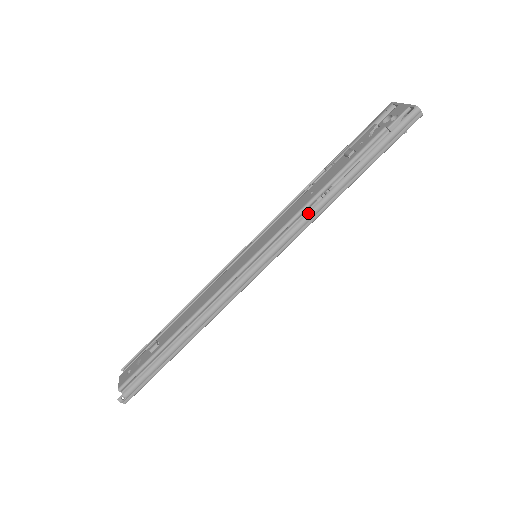
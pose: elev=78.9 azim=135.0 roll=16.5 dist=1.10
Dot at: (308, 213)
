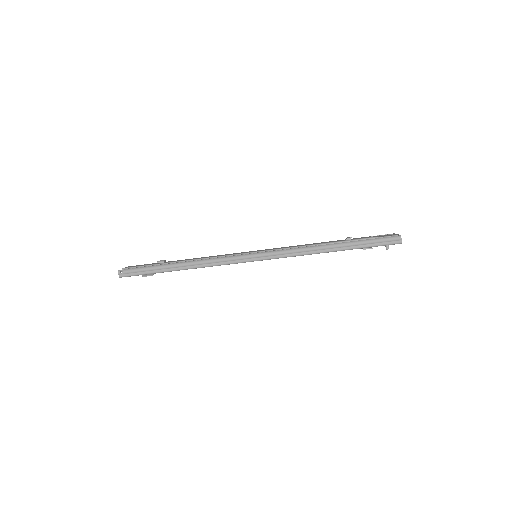
Dot at: (301, 248)
